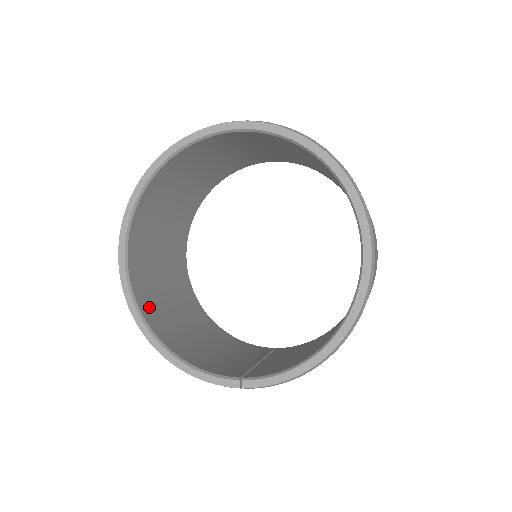
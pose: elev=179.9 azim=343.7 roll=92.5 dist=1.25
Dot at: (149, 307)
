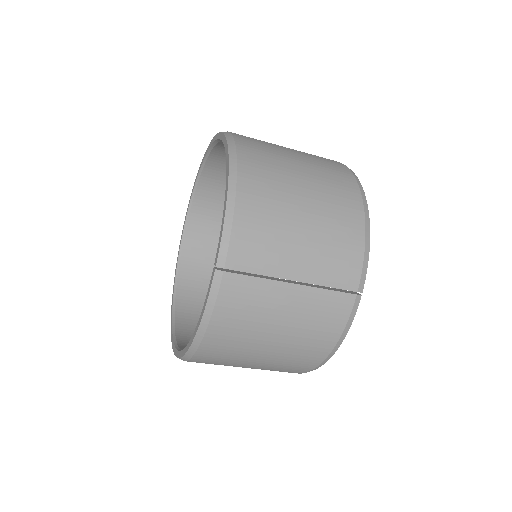
Dot at: occluded
